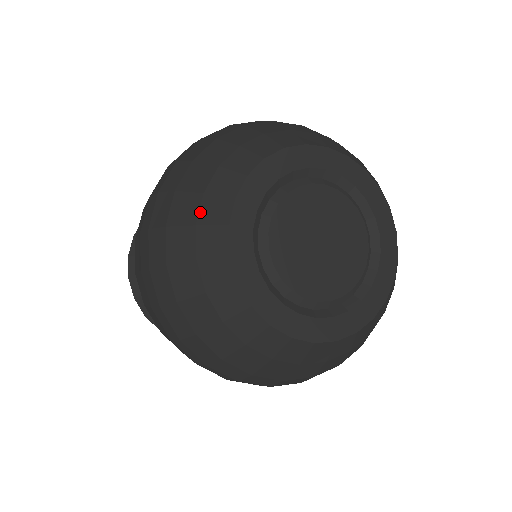
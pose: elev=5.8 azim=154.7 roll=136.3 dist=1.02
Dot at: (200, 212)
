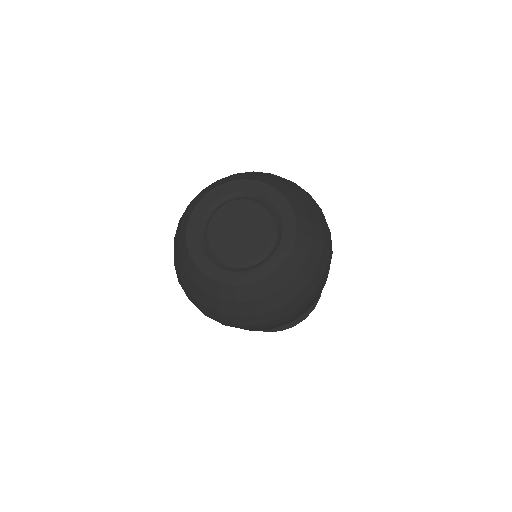
Dot at: (187, 274)
